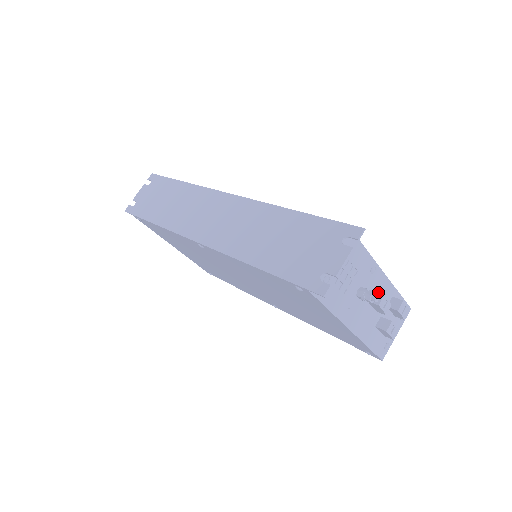
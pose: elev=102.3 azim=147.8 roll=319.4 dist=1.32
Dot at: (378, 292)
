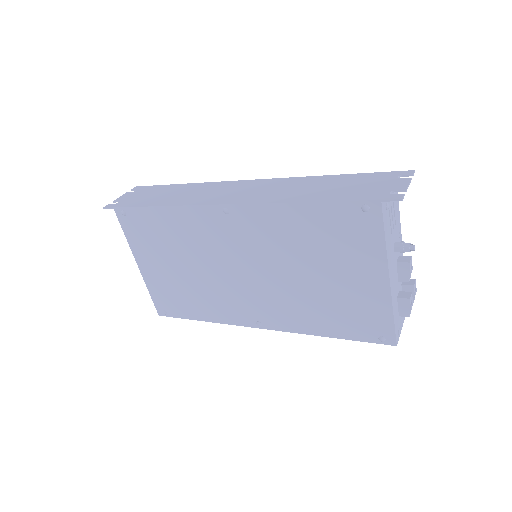
Dot at: (404, 256)
